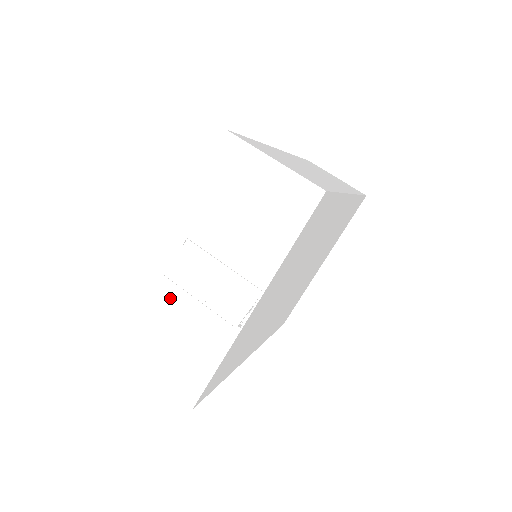
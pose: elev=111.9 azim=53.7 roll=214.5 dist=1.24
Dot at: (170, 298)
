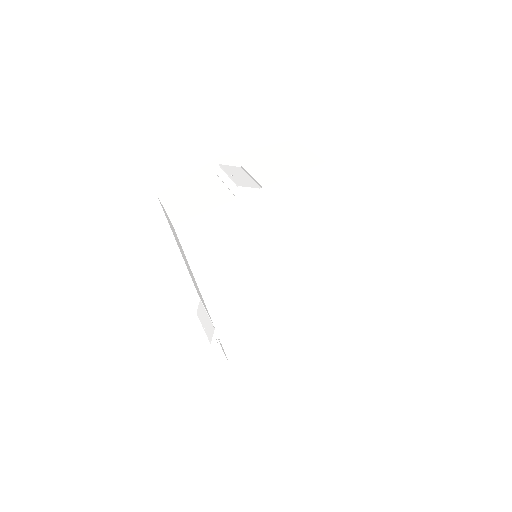
Dot at: (210, 182)
